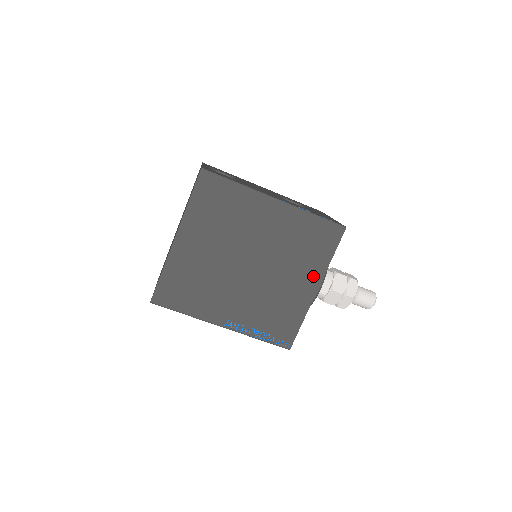
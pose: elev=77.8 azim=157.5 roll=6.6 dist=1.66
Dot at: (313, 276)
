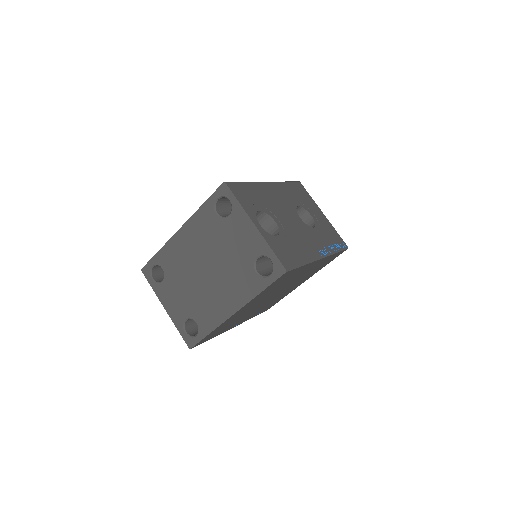
Dot at: occluded
